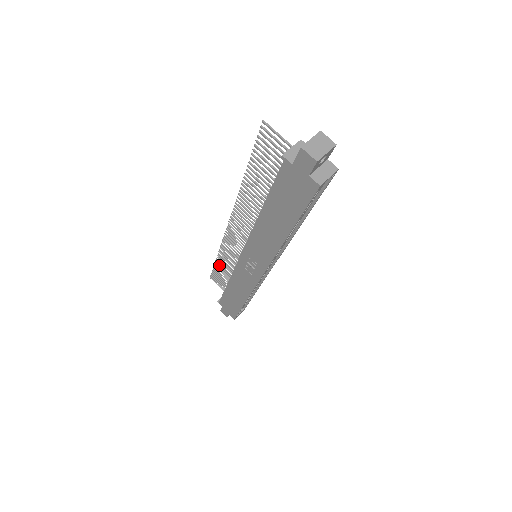
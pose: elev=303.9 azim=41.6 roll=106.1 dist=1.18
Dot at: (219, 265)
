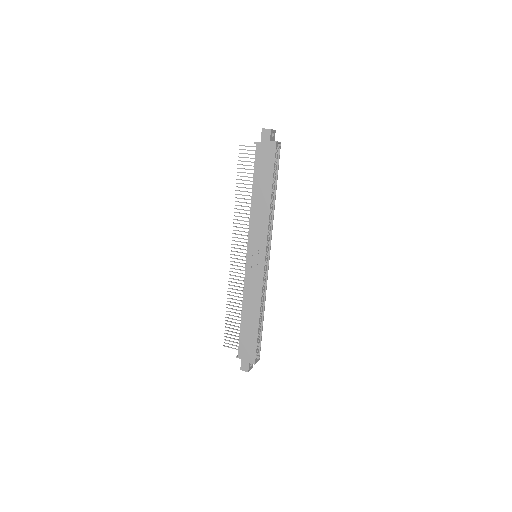
Dot at: occluded
